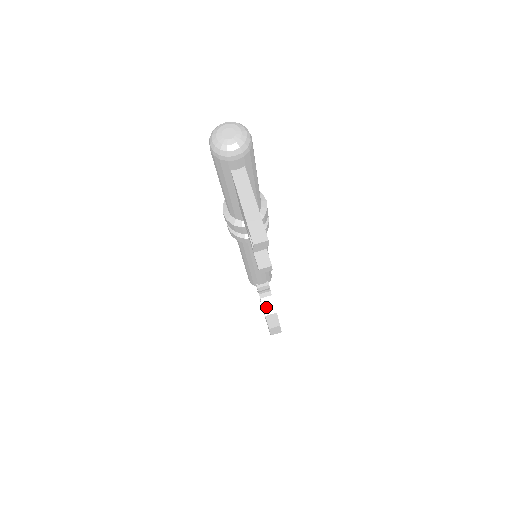
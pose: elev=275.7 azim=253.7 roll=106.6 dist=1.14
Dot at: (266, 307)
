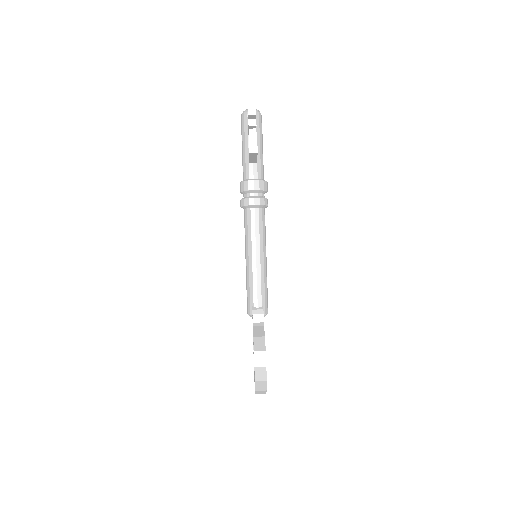
Dot at: (256, 332)
